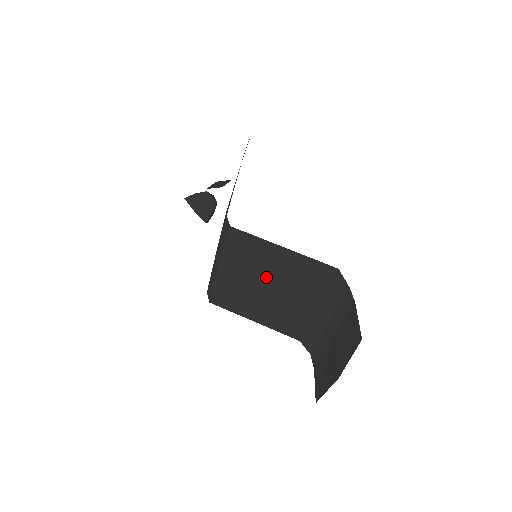
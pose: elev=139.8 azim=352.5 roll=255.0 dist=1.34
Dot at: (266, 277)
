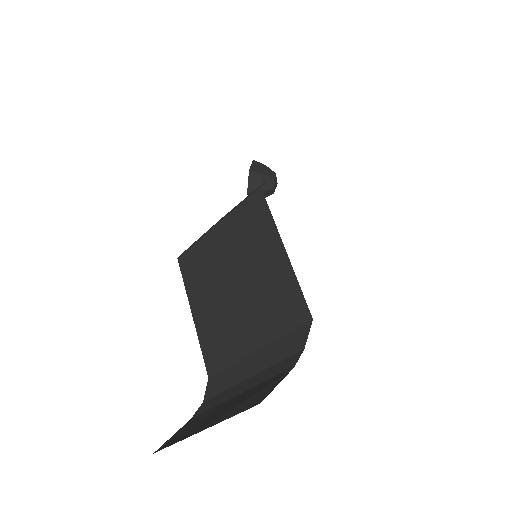
Dot at: (243, 271)
